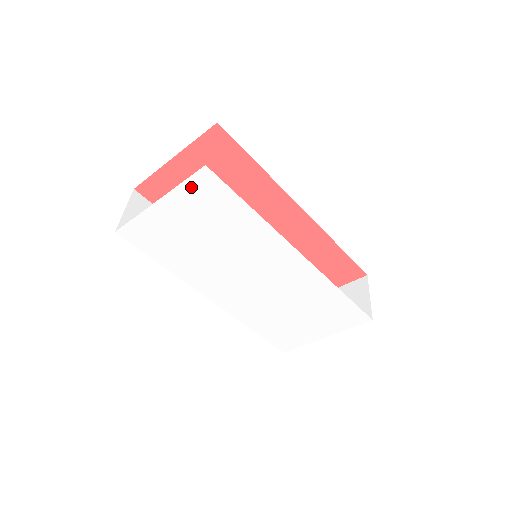
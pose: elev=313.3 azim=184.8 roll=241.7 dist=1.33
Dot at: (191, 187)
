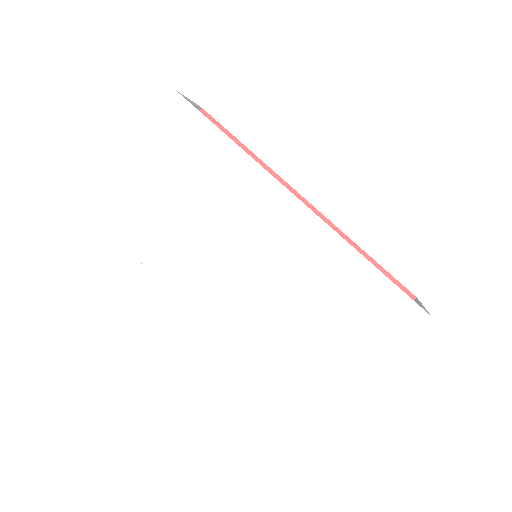
Dot at: (164, 124)
